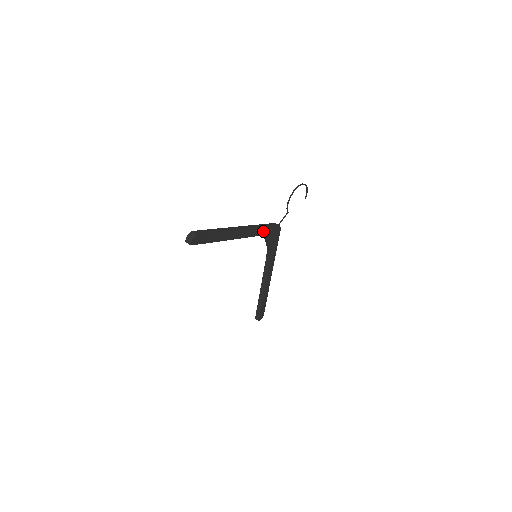
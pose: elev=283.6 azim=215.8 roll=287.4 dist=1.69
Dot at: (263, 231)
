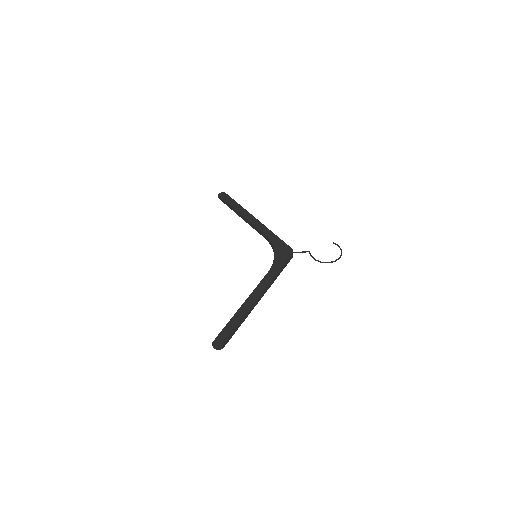
Dot at: occluded
